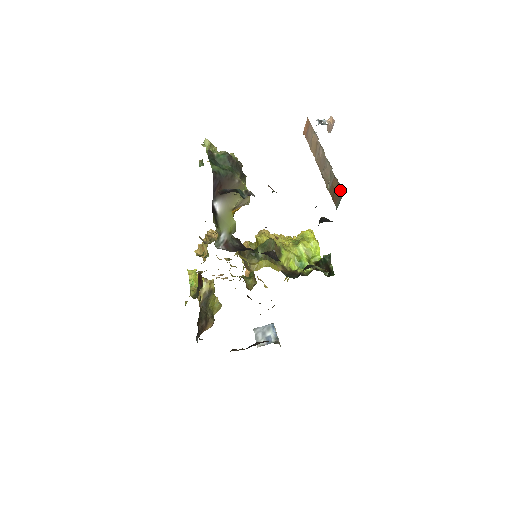
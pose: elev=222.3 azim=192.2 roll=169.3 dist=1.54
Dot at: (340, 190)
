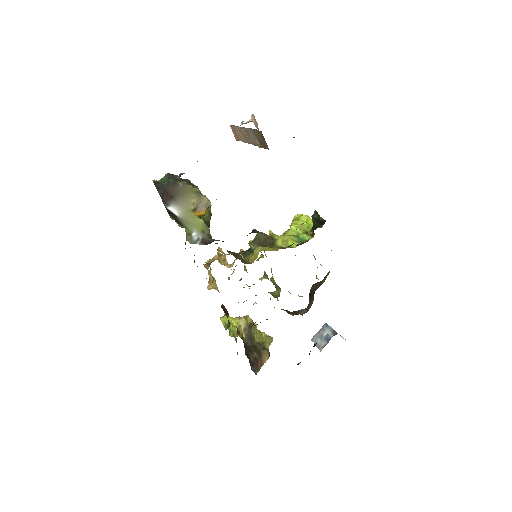
Dot at: (259, 132)
